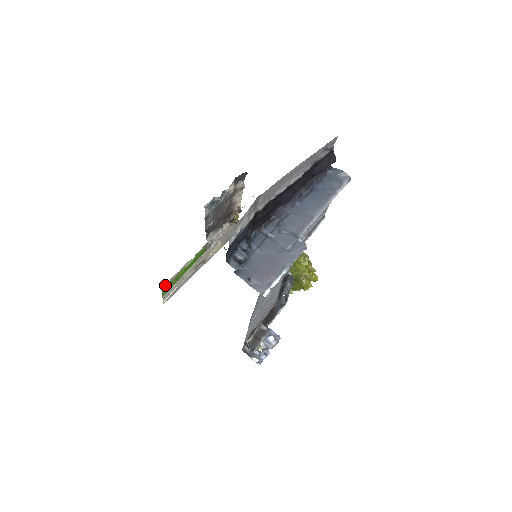
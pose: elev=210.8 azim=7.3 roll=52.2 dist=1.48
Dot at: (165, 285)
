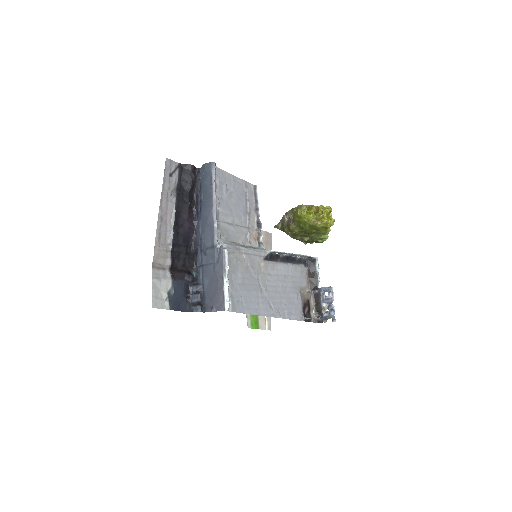
Dot at: (248, 323)
